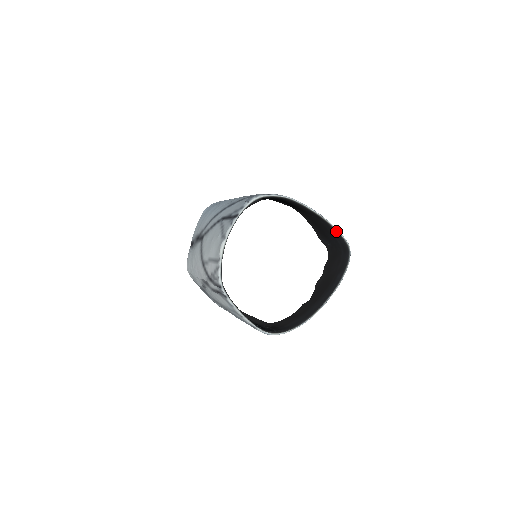
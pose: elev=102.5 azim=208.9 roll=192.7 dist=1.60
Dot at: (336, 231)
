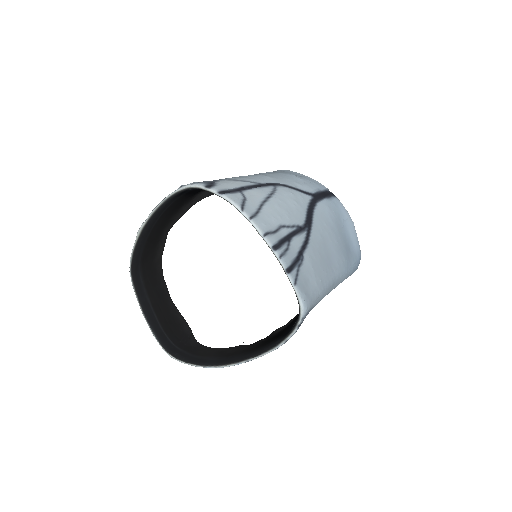
Dot at: (289, 279)
